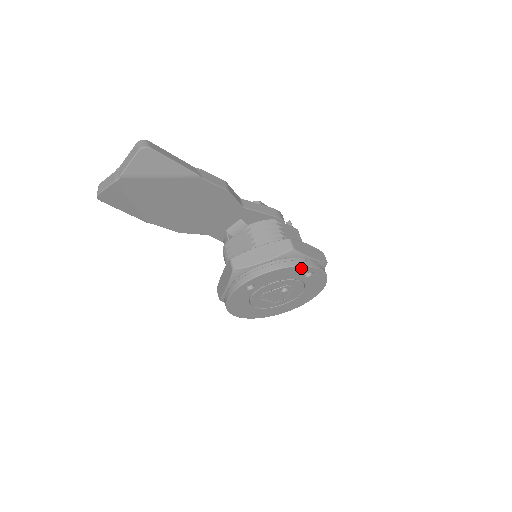
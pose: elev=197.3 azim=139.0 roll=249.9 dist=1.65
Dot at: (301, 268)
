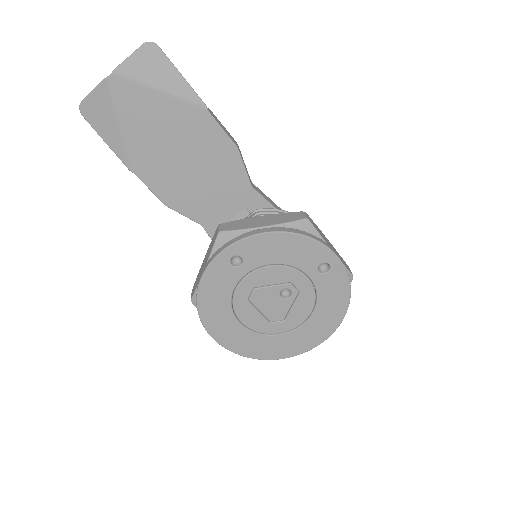
Dot at: (314, 246)
